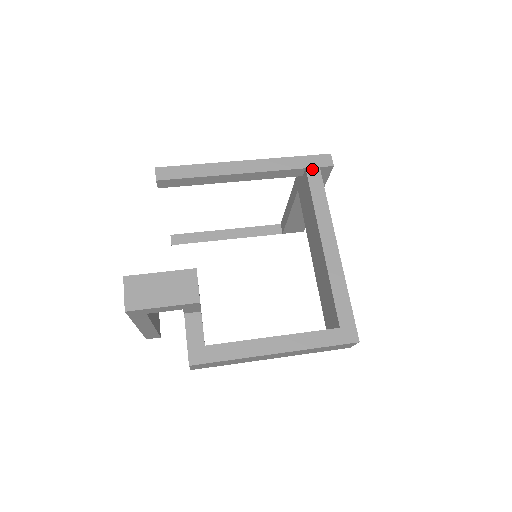
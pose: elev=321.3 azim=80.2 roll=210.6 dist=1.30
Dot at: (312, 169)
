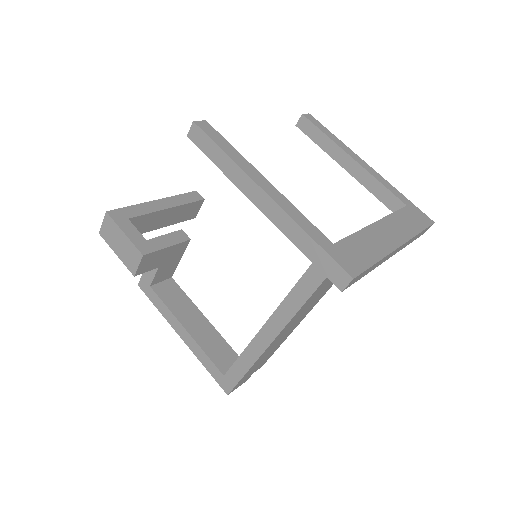
Dot at: (317, 270)
